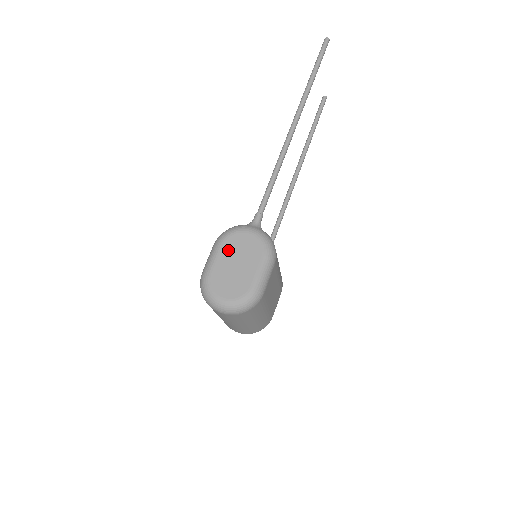
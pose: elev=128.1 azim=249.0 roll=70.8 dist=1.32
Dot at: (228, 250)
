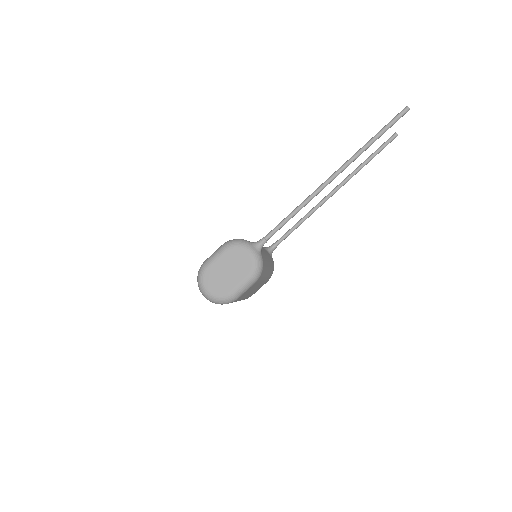
Dot at: (228, 258)
